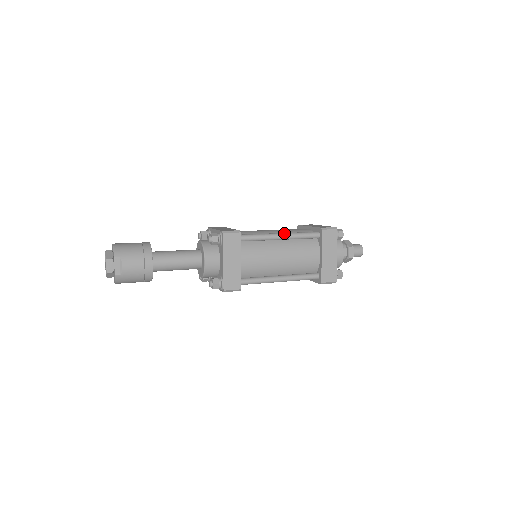
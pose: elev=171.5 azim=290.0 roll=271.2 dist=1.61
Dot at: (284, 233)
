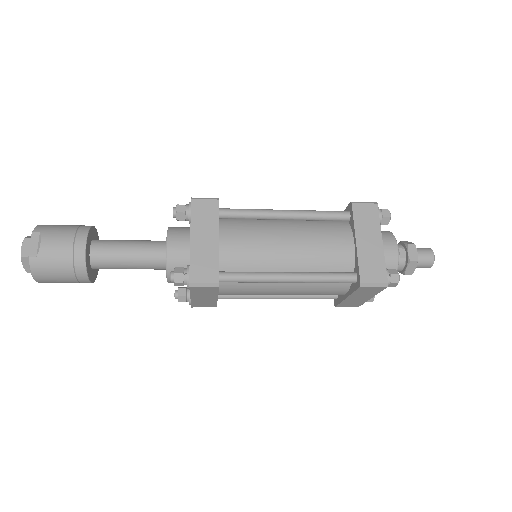
Dot at: occluded
